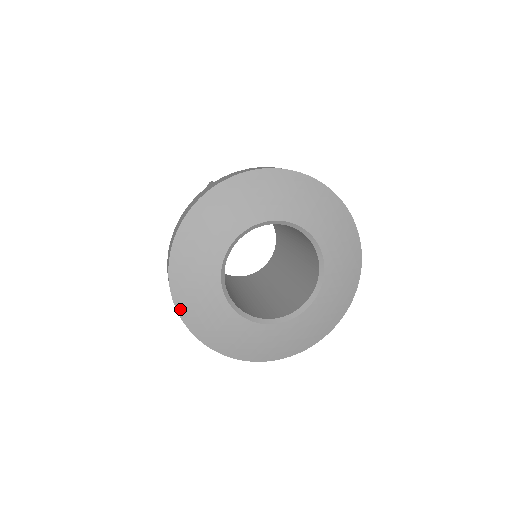
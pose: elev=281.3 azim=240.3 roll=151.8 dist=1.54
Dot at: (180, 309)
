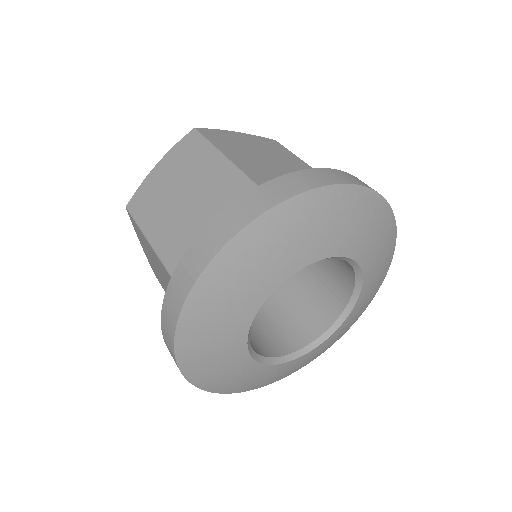
Dot at: (247, 390)
